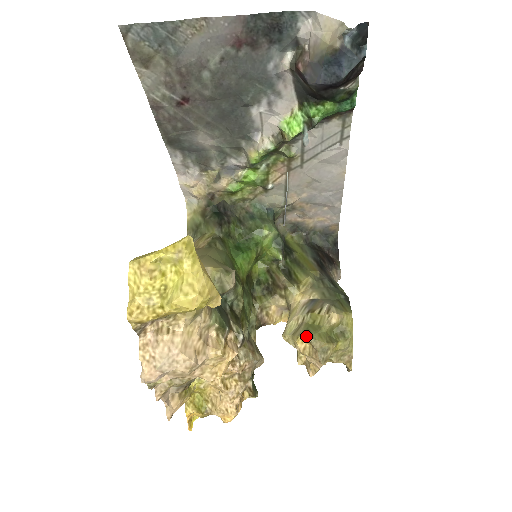
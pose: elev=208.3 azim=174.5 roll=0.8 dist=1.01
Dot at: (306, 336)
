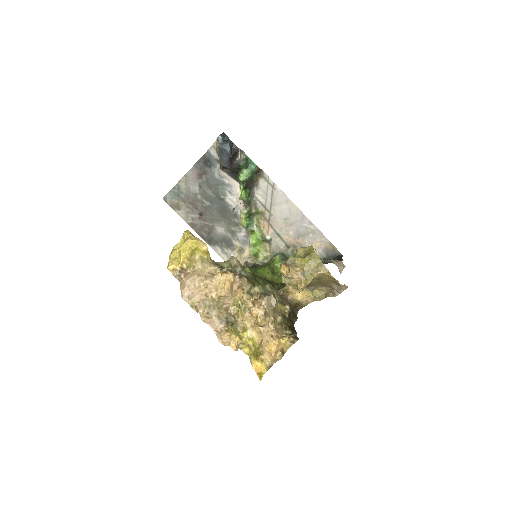
Dot at: (282, 263)
